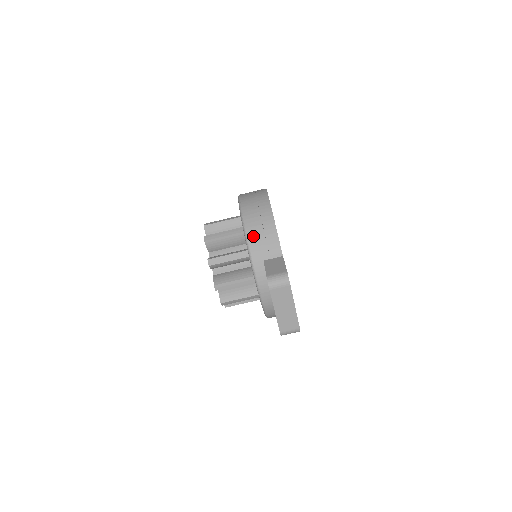
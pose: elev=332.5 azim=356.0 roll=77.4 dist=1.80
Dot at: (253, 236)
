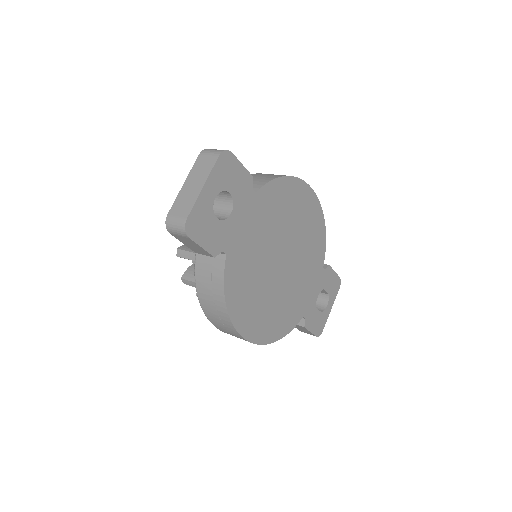
Dot at: (253, 175)
